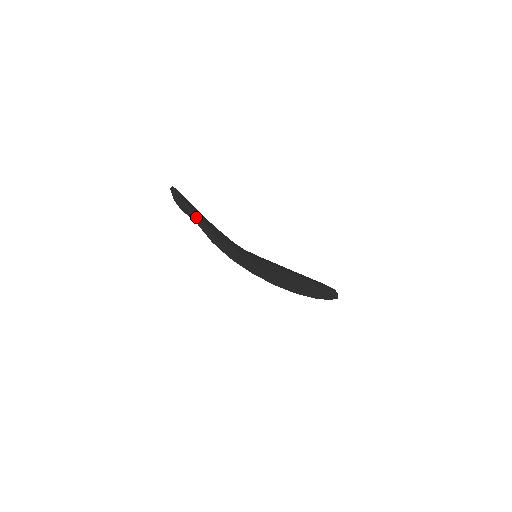
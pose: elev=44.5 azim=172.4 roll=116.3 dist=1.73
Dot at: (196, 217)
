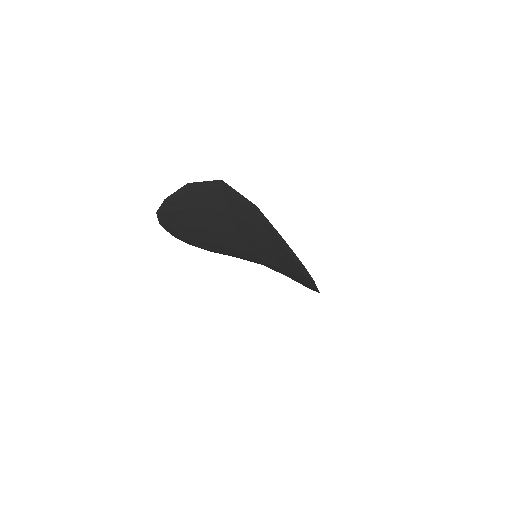
Dot at: (274, 230)
